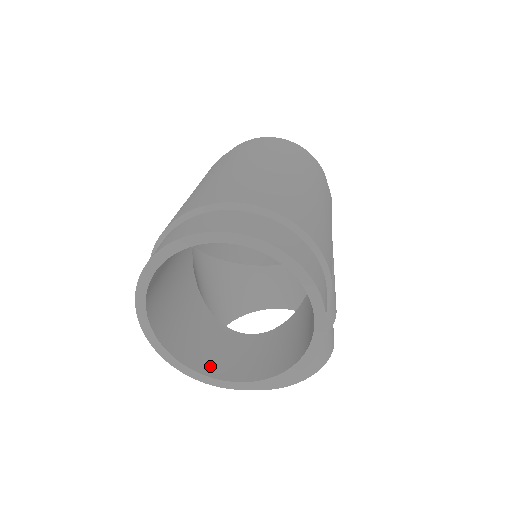
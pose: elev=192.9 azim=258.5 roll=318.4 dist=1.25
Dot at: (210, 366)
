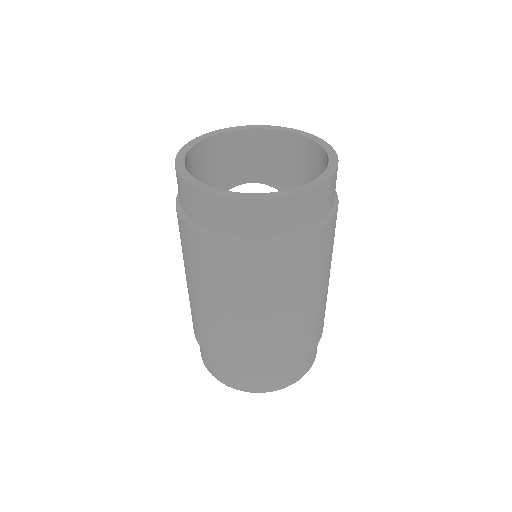
Dot at: occluded
